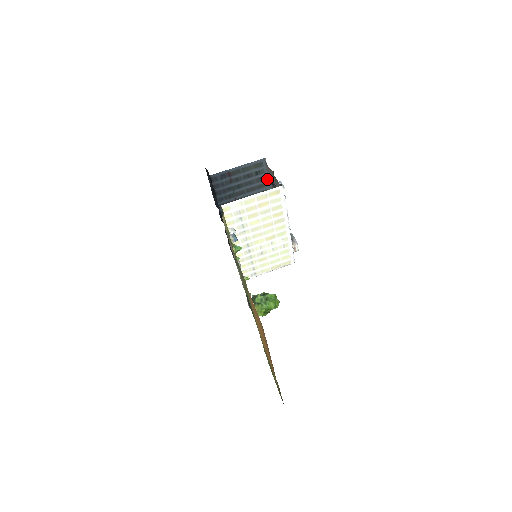
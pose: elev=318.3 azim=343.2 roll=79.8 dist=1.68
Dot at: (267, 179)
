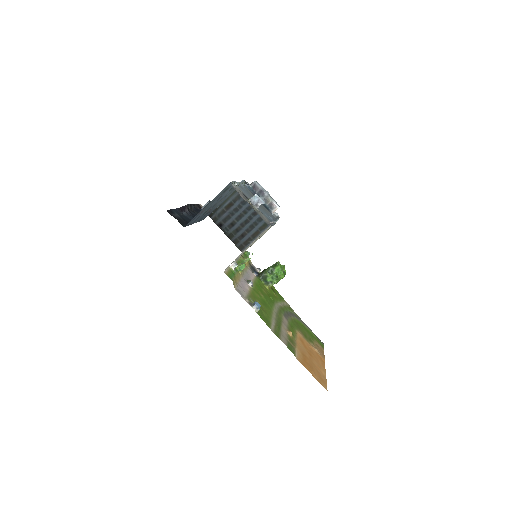
Dot at: occluded
